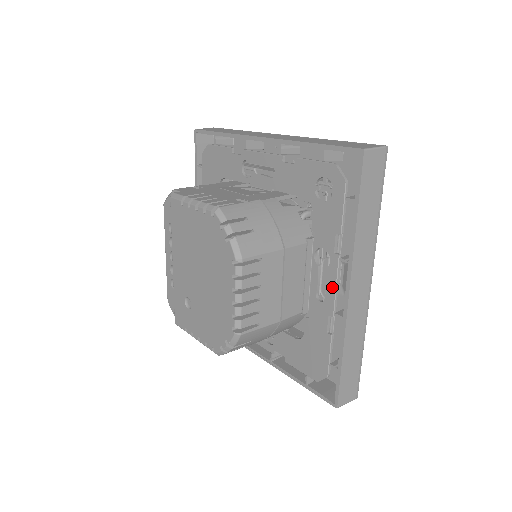
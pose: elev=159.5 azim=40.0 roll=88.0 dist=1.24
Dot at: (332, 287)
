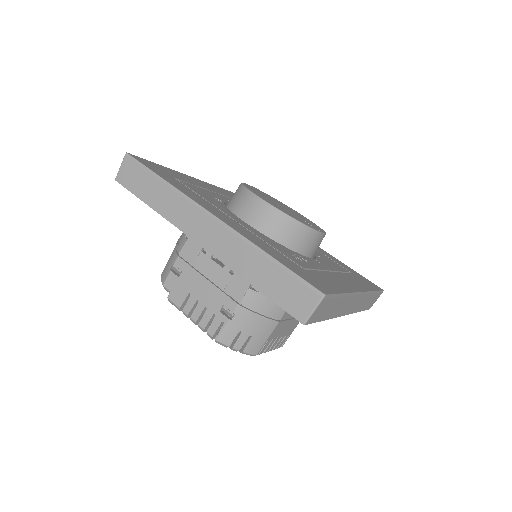
Dot at: occluded
